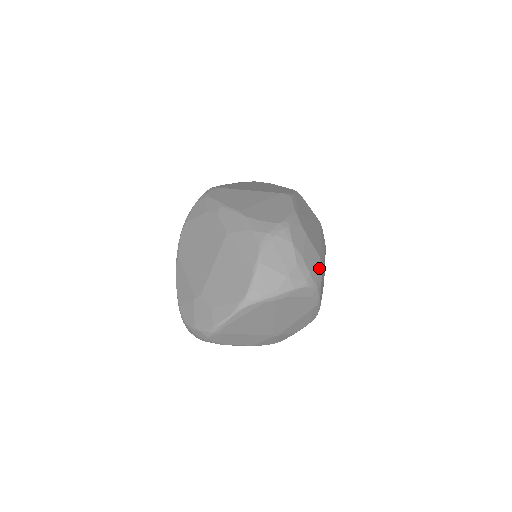
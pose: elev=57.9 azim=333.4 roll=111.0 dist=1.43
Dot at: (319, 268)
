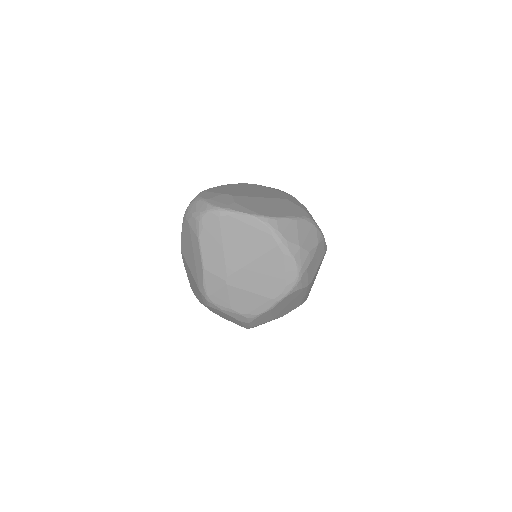
Dot at: (307, 282)
